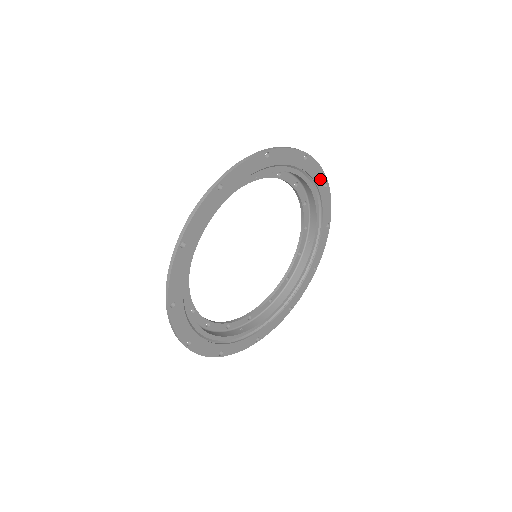
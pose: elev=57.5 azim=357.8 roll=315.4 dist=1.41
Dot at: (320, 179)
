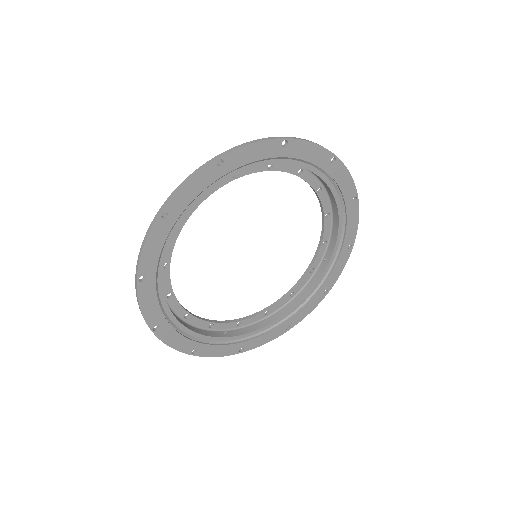
Dot at: (348, 190)
